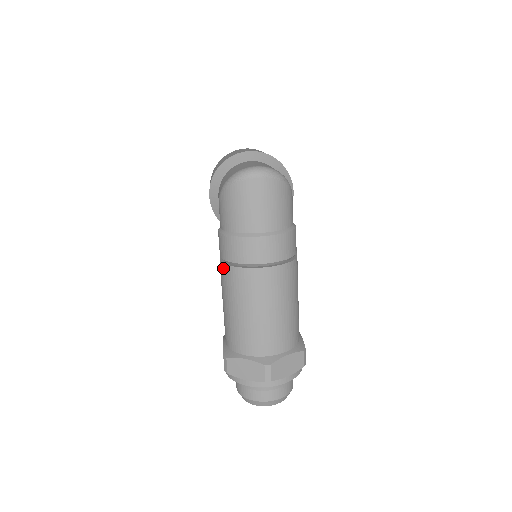
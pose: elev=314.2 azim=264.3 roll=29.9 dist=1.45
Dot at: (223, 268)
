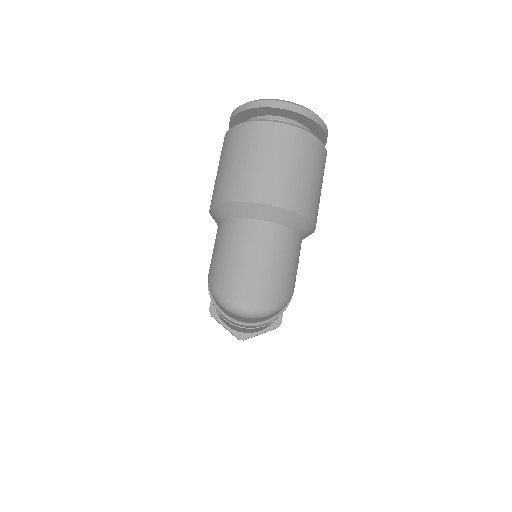
Dot at: occluded
